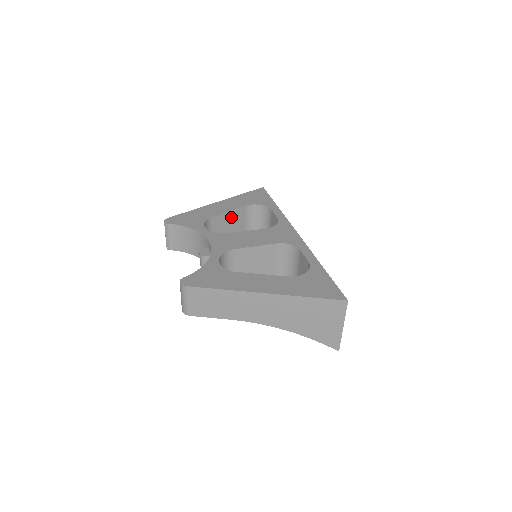
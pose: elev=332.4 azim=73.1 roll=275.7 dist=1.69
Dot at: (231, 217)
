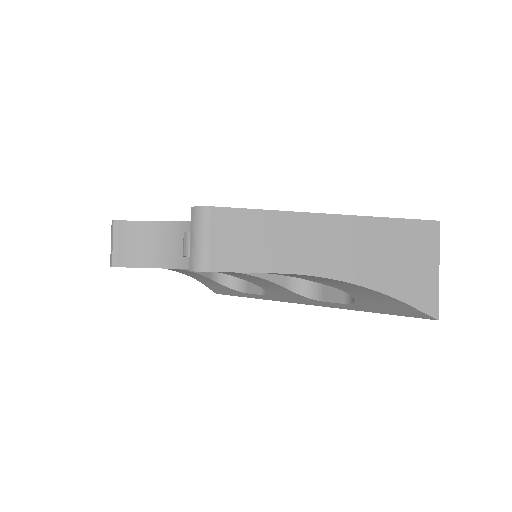
Dot at: occluded
